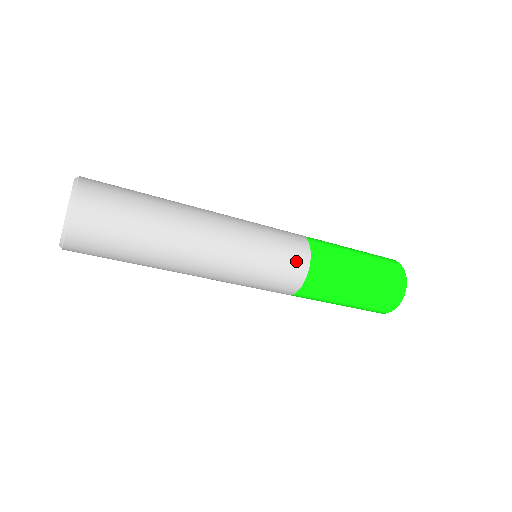
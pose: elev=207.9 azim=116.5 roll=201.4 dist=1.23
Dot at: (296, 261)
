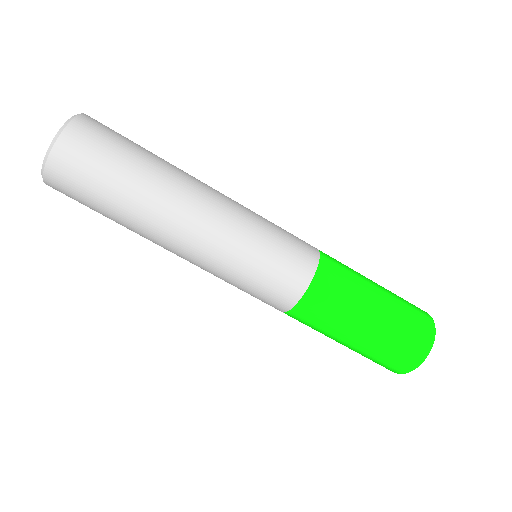
Dot at: (304, 249)
